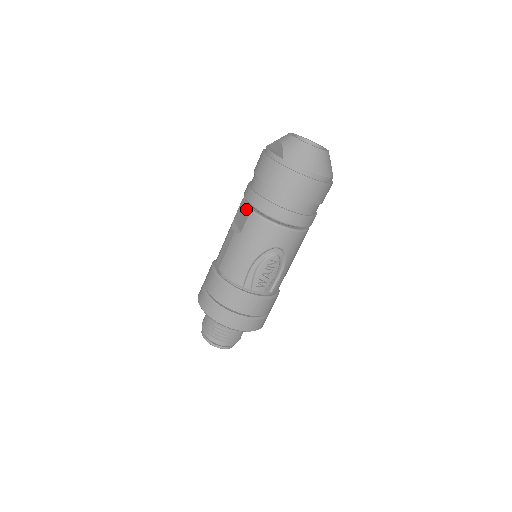
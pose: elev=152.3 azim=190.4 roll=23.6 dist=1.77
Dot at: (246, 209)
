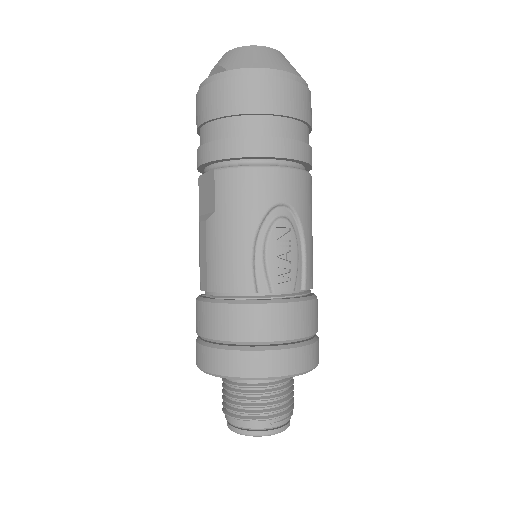
Dot at: (208, 179)
